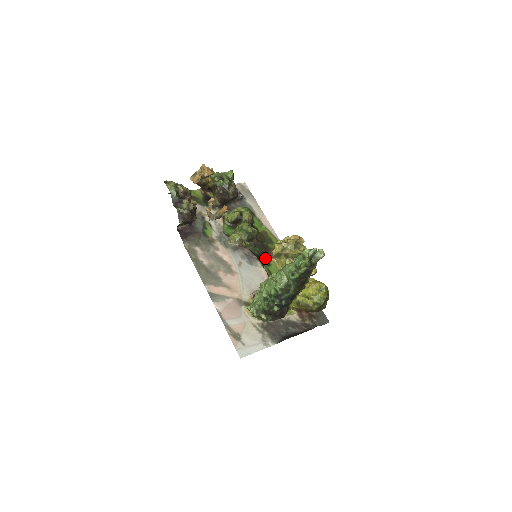
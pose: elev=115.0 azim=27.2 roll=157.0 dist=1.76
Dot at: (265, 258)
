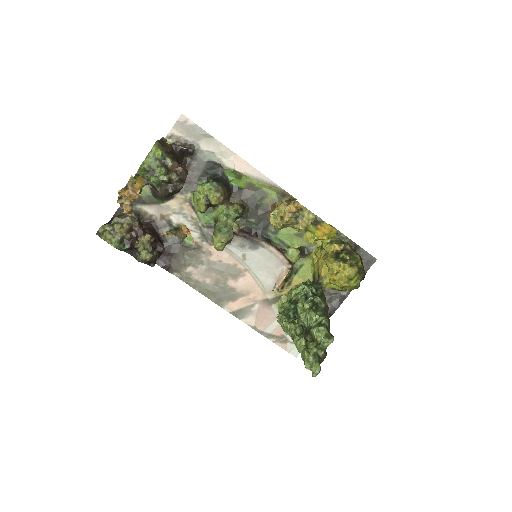
Dot at: (268, 226)
